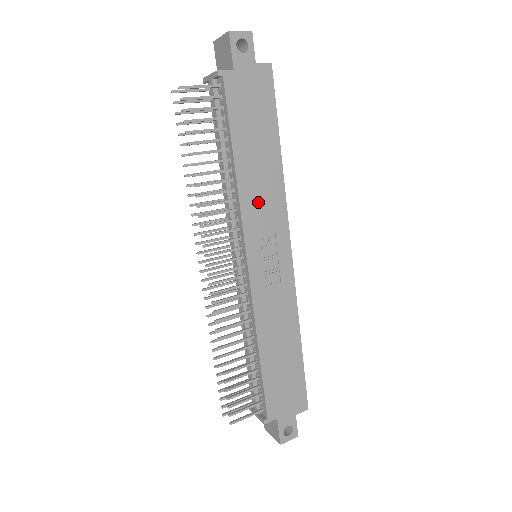
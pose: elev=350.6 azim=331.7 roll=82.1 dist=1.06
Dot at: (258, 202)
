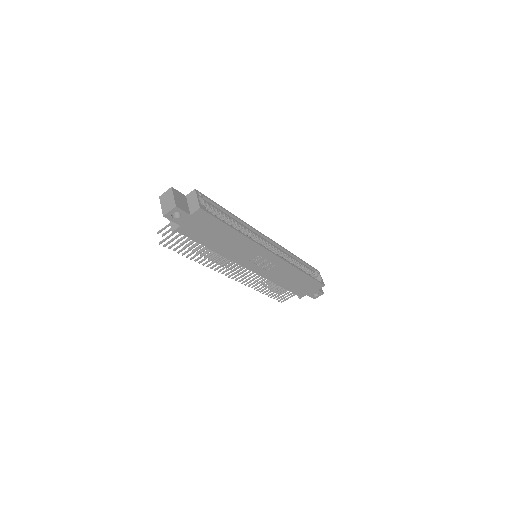
Dot at: (239, 253)
